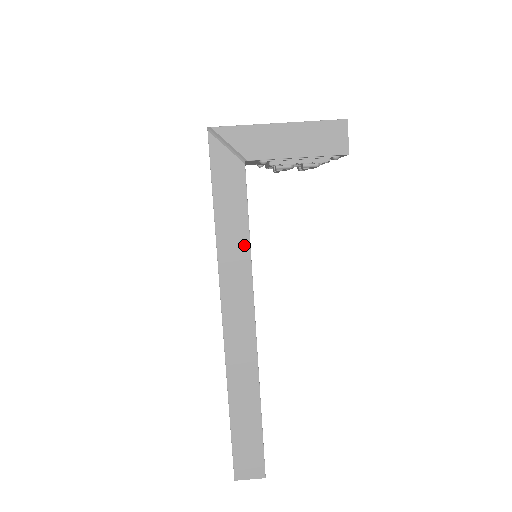
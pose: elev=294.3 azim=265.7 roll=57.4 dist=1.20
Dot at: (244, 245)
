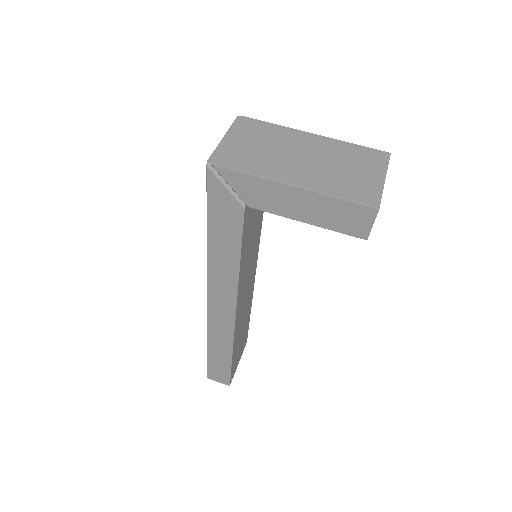
Dot at: (233, 268)
